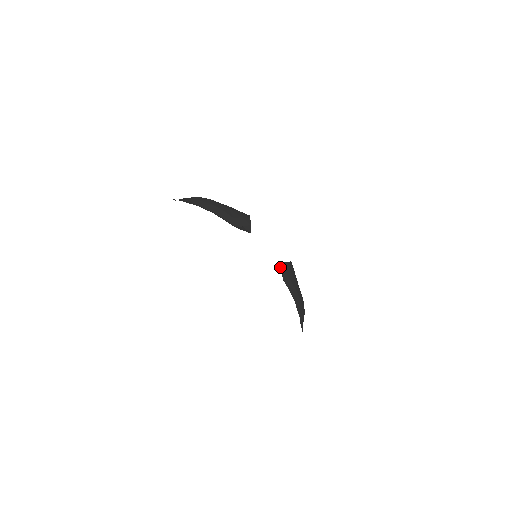
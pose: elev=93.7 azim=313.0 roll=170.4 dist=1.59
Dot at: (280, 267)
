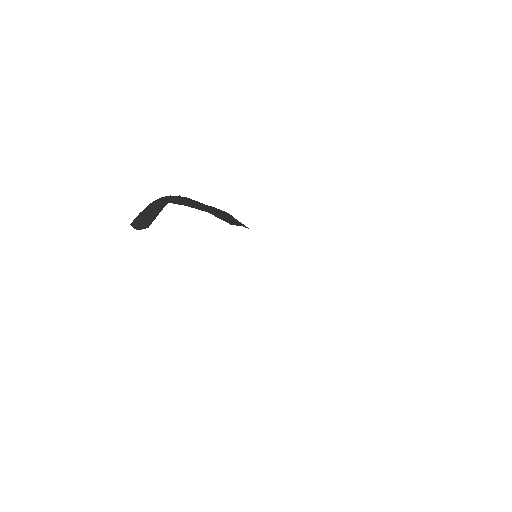
Dot at: occluded
